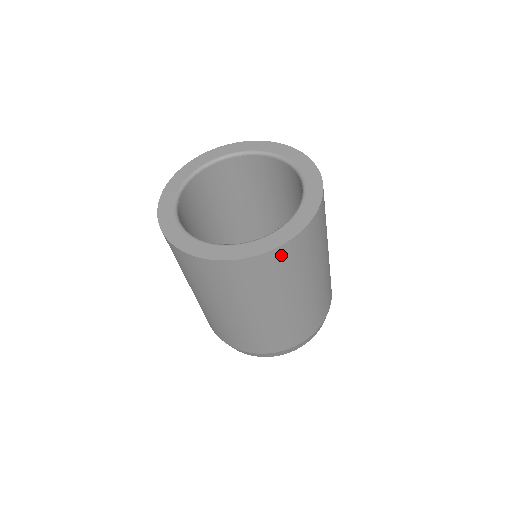
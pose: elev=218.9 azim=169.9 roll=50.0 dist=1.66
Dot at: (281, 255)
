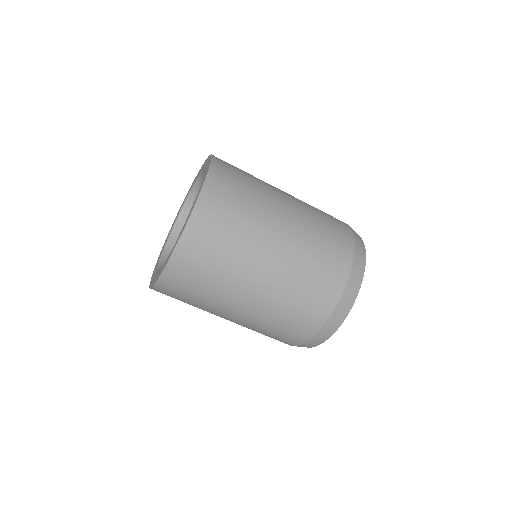
Dot at: (212, 196)
